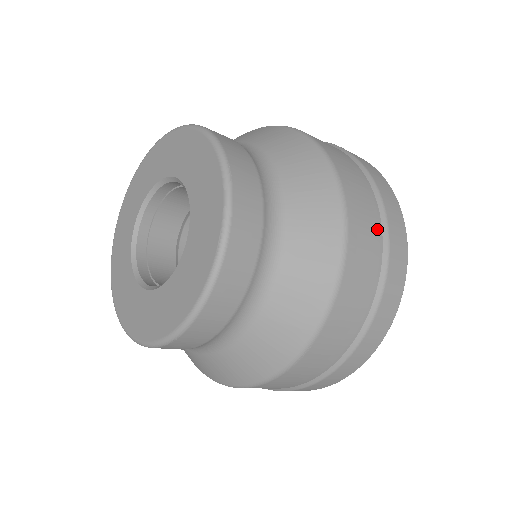
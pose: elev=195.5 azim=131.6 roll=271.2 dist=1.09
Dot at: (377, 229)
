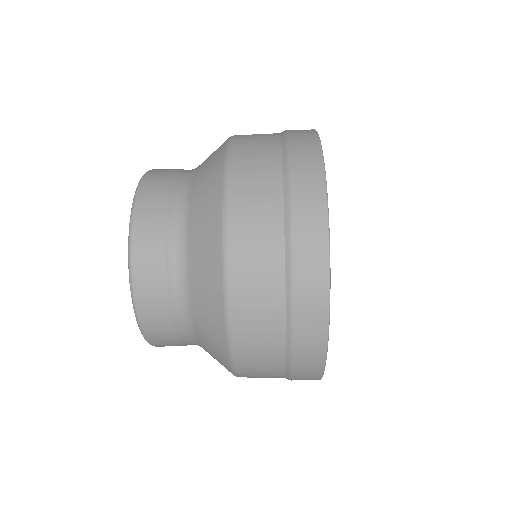
Dot at: (273, 144)
